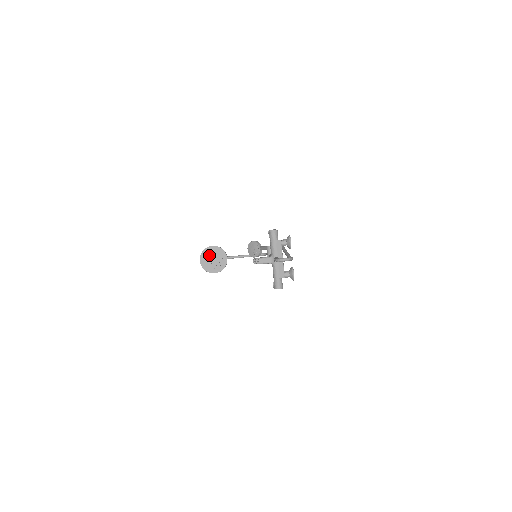
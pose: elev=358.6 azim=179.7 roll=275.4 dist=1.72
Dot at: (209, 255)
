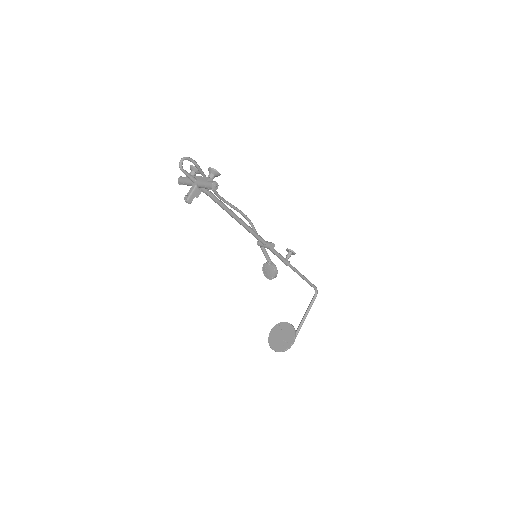
Dot at: (275, 339)
